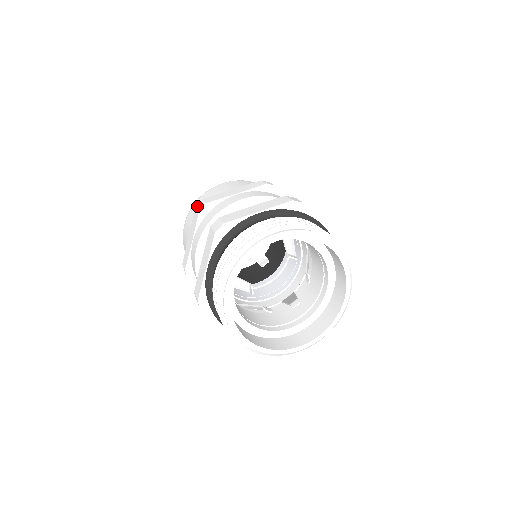
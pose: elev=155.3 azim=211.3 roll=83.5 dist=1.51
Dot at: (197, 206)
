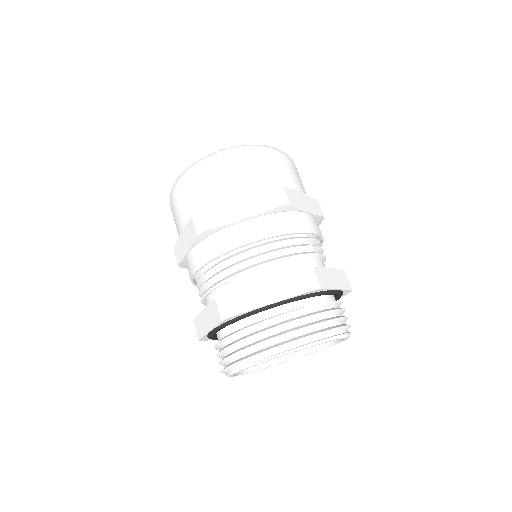
Dot at: occluded
